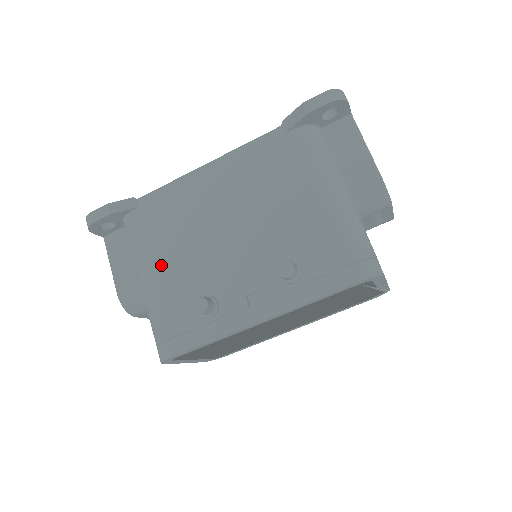
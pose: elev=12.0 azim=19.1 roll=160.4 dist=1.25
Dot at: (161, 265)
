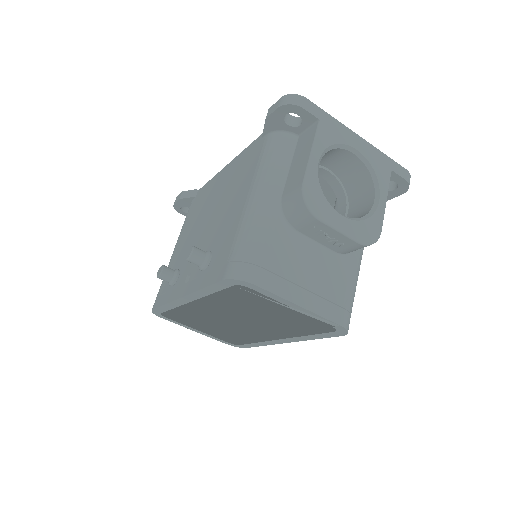
Dot at: (180, 241)
